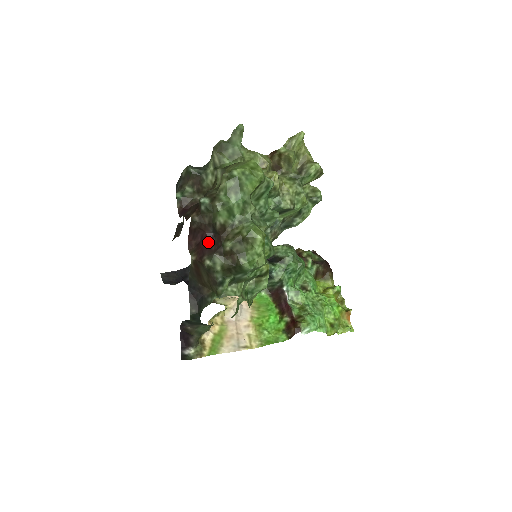
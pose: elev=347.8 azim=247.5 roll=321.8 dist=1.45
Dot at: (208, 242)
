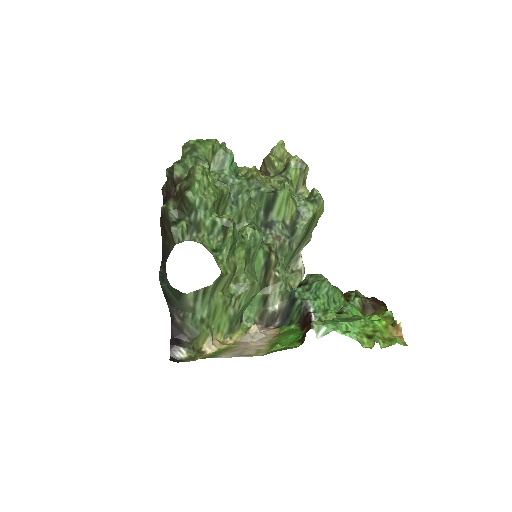
Dot at: occluded
